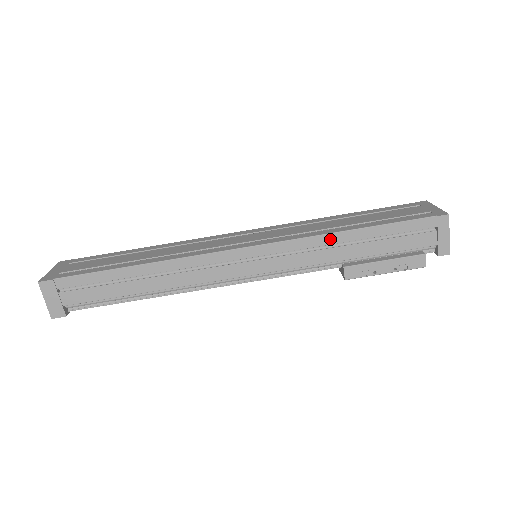
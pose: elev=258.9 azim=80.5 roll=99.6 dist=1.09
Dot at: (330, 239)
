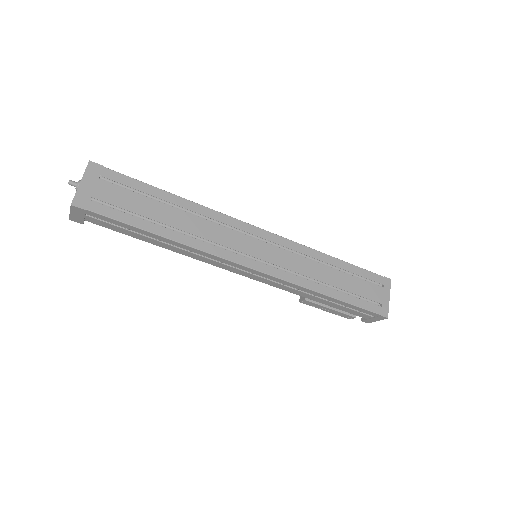
Dot at: (311, 292)
